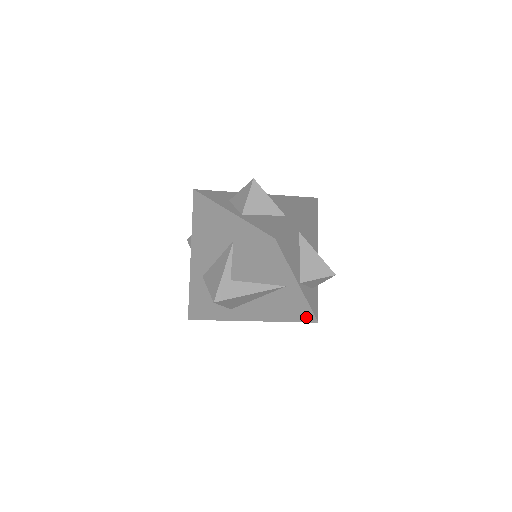
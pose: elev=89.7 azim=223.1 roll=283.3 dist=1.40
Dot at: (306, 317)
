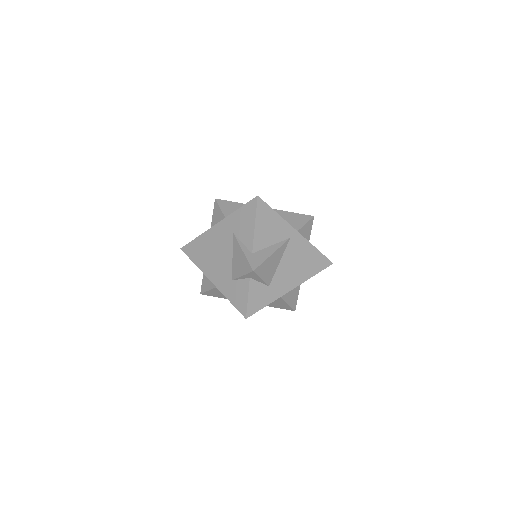
Dot at: (322, 263)
